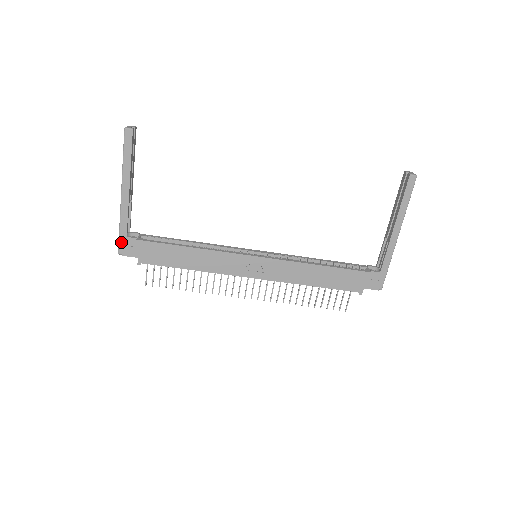
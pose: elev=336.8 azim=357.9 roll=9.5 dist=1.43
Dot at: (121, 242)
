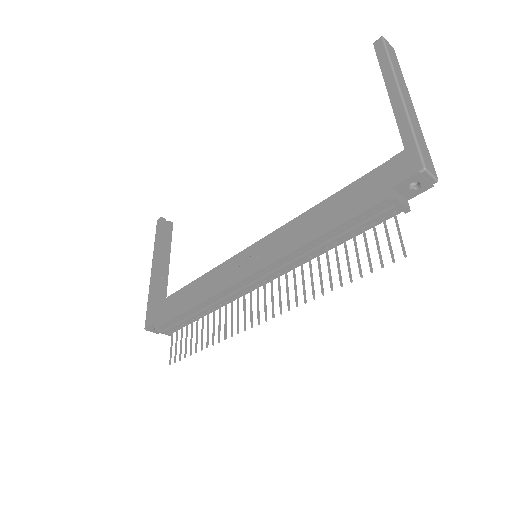
Dot at: (147, 315)
